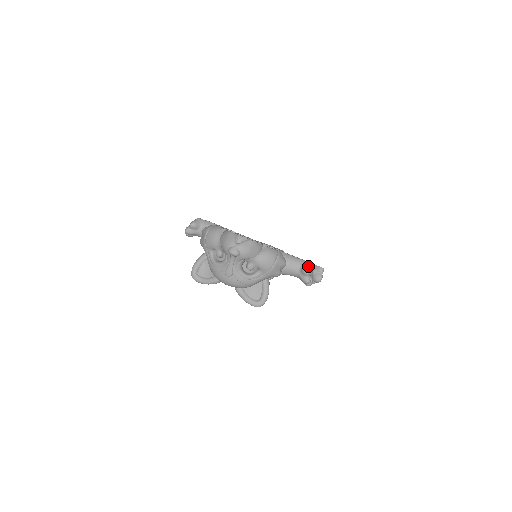
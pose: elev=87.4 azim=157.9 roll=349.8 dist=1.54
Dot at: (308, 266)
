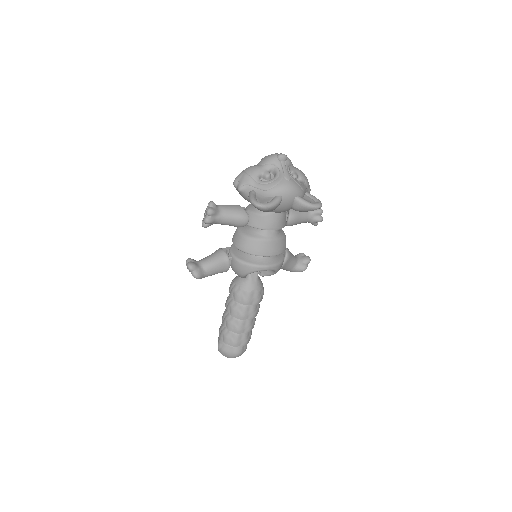
Dot at: occluded
